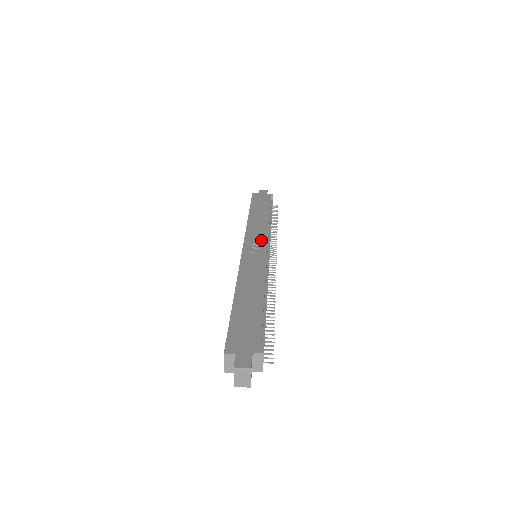
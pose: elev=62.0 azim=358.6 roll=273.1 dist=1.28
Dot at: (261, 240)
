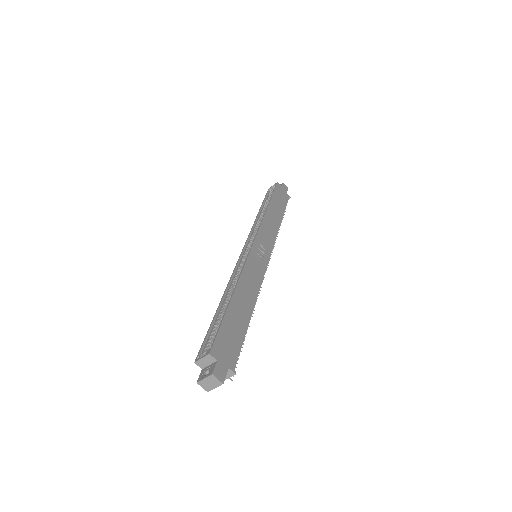
Dot at: (268, 245)
